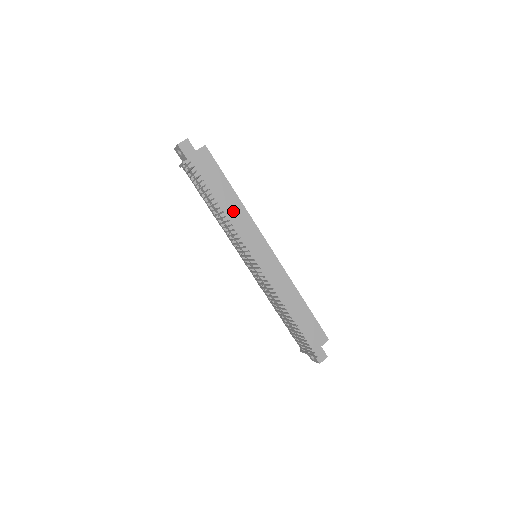
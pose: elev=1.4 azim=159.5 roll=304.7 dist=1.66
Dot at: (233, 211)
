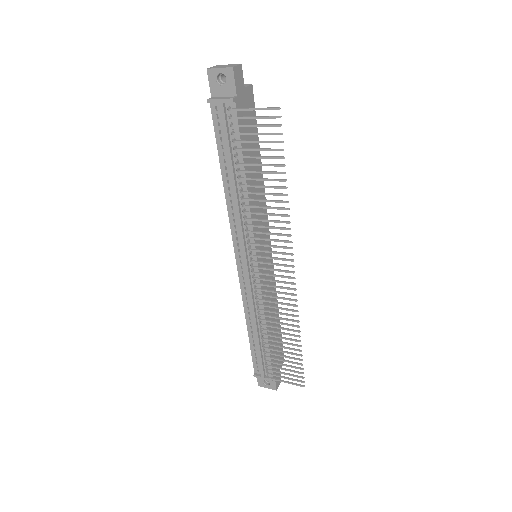
Dot at: (257, 191)
